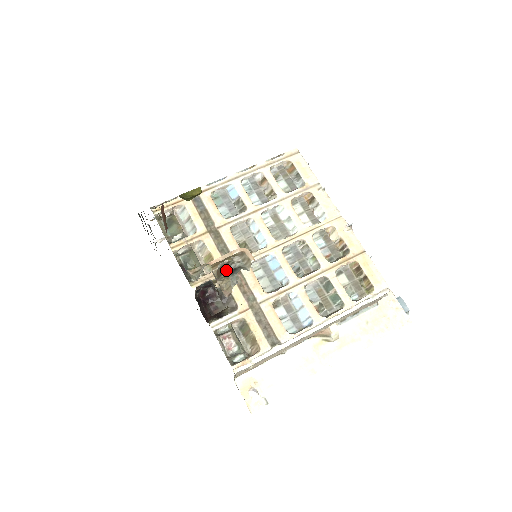
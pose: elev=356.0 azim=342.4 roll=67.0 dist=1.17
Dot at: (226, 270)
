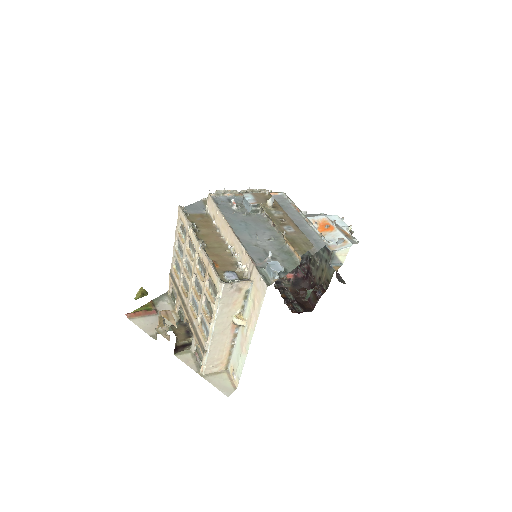
Dot at: occluded
